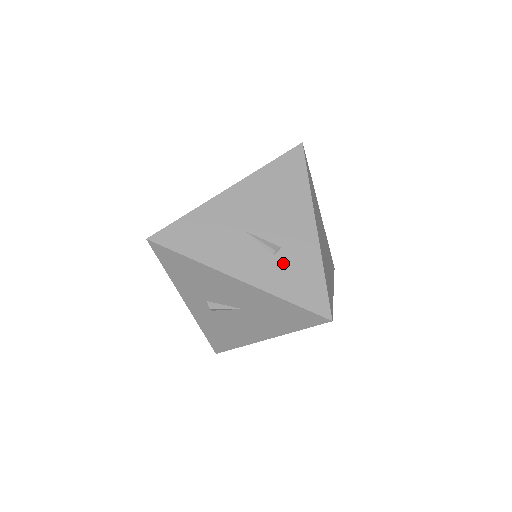
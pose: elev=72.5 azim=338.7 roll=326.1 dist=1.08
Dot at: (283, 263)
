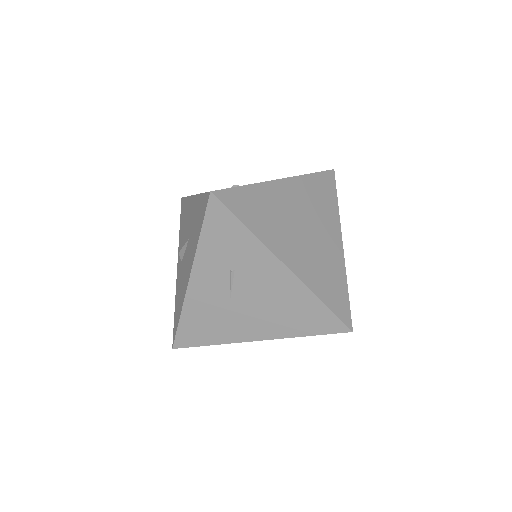
Dot at: occluded
